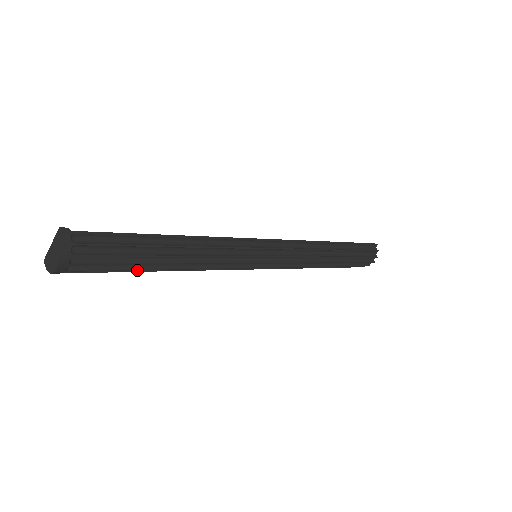
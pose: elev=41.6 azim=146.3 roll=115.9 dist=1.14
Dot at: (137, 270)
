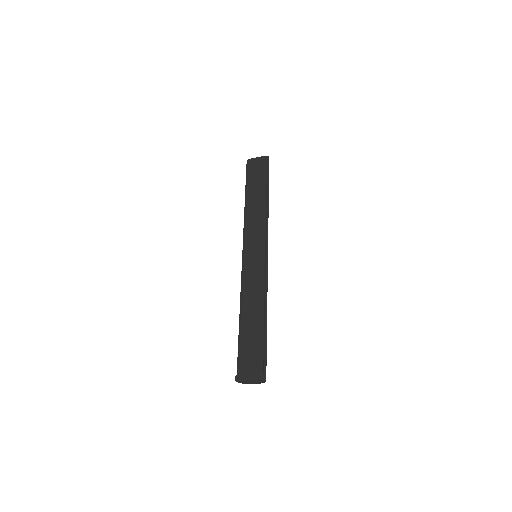
Dot at: occluded
